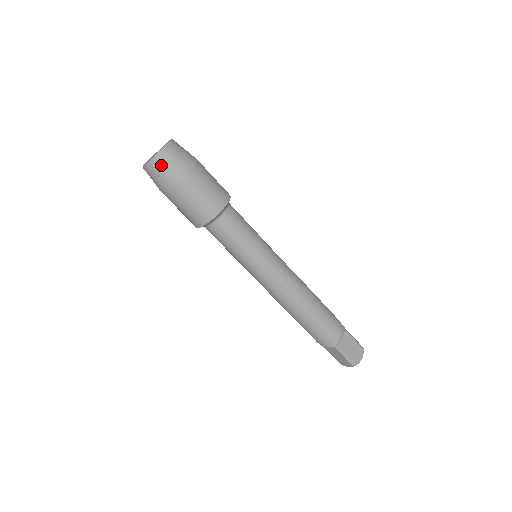
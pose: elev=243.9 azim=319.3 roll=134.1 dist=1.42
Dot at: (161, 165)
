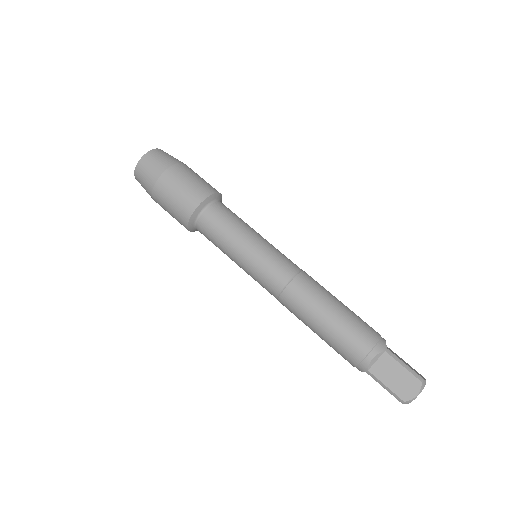
Dot at: (159, 154)
